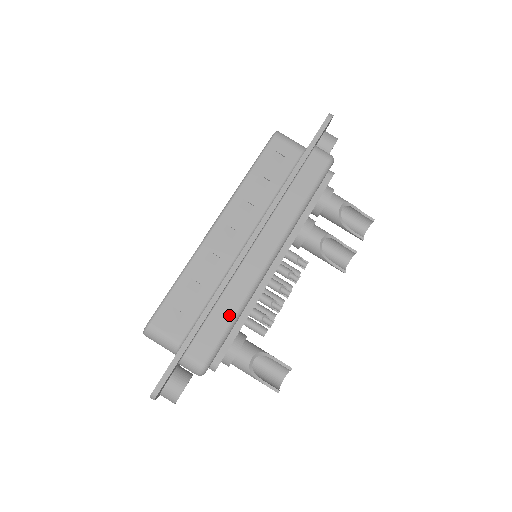
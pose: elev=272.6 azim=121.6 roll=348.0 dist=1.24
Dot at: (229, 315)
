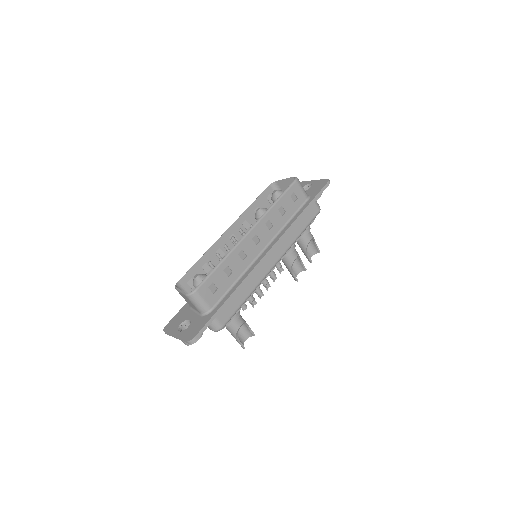
Dot at: (244, 297)
